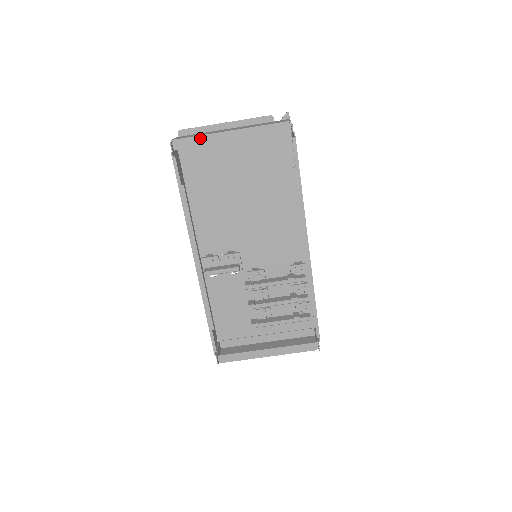
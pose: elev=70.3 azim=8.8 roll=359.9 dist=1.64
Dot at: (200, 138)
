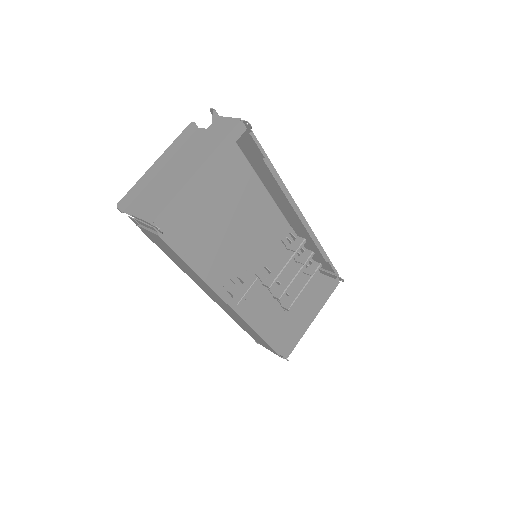
Dot at: (176, 199)
